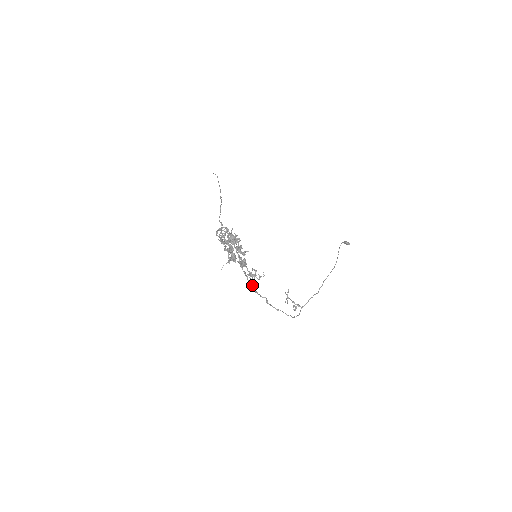
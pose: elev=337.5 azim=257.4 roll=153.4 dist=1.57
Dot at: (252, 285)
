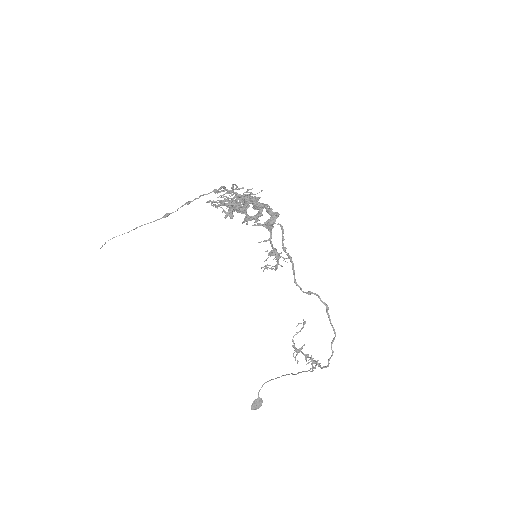
Dot at: (289, 256)
